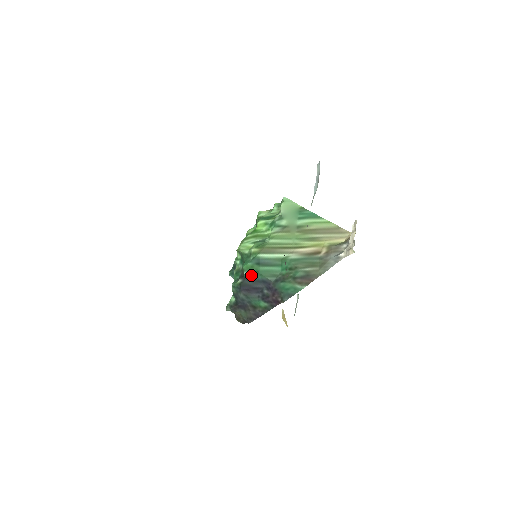
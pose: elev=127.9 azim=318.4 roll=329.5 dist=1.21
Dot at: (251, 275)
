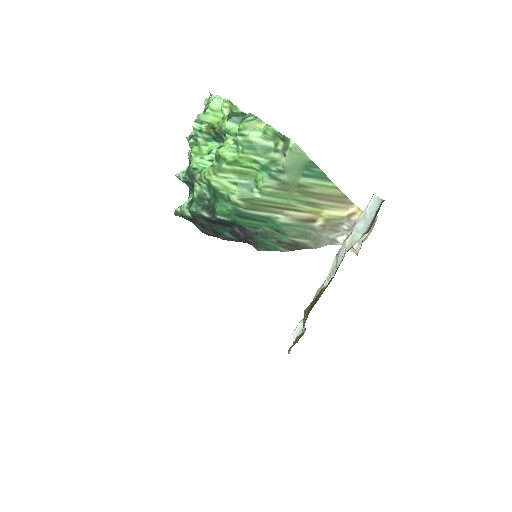
Dot at: (225, 220)
